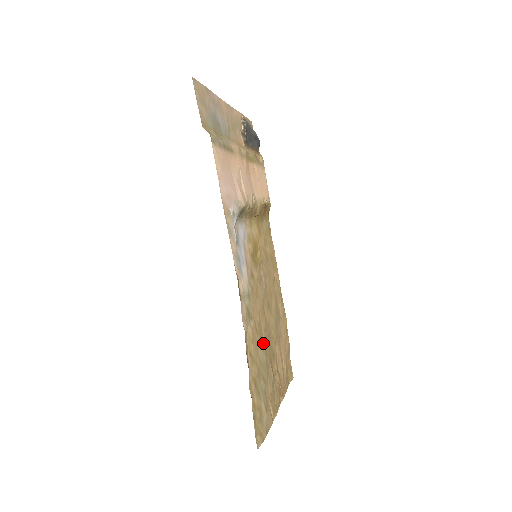
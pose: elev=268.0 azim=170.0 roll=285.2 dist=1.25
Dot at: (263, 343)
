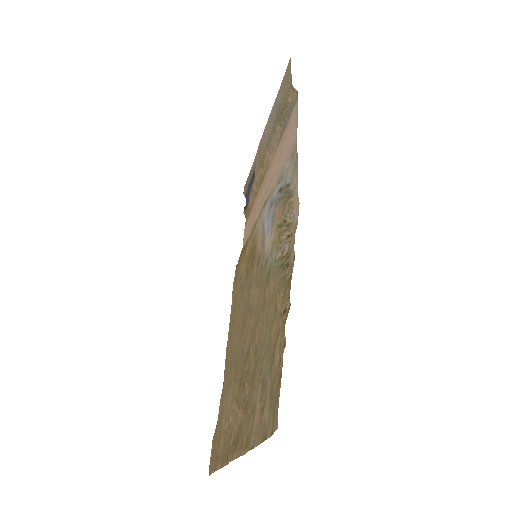
Dot at: (256, 337)
